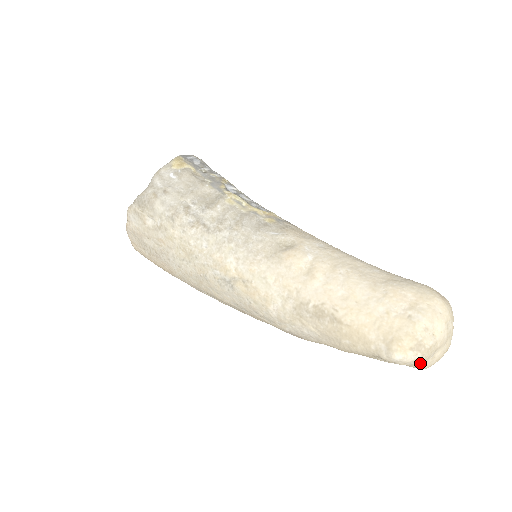
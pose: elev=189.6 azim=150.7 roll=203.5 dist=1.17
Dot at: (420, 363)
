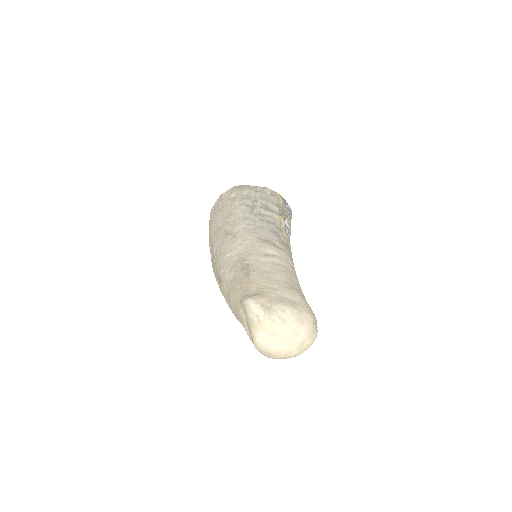
Dot at: (257, 326)
